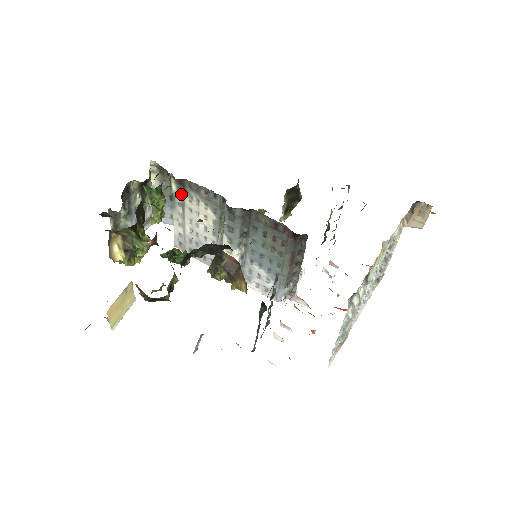
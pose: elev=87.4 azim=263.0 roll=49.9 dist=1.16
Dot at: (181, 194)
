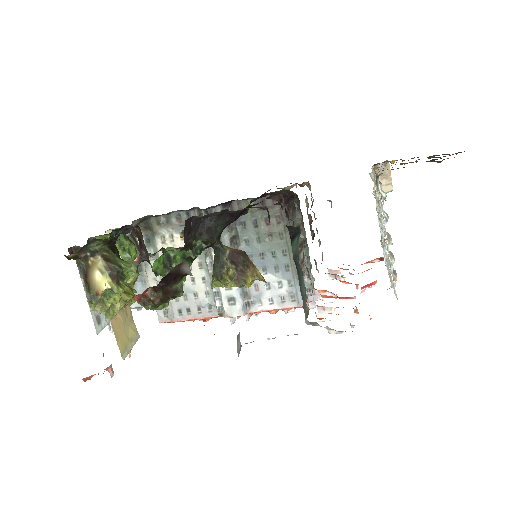
Dot at: (150, 241)
